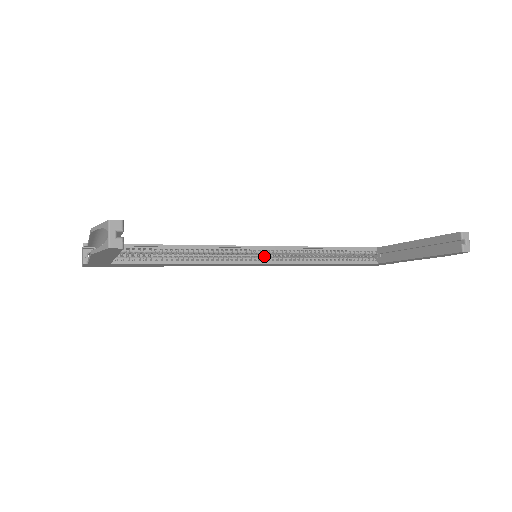
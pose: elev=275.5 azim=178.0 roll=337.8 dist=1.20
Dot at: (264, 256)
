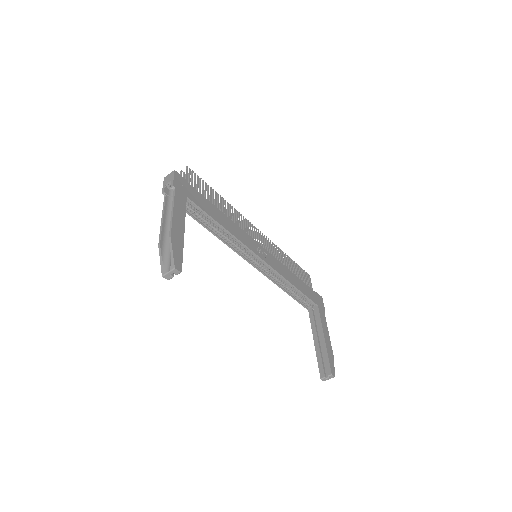
Dot at: occluded
